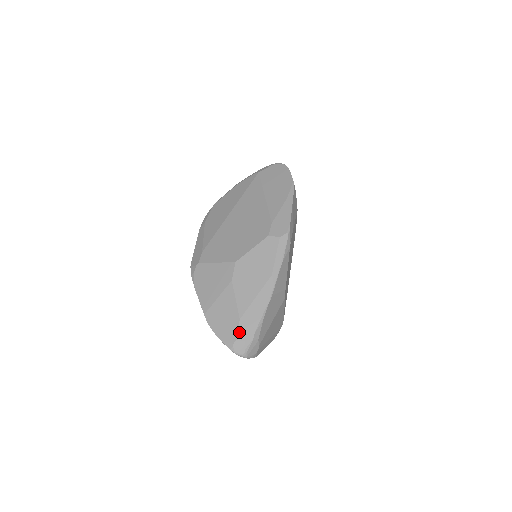
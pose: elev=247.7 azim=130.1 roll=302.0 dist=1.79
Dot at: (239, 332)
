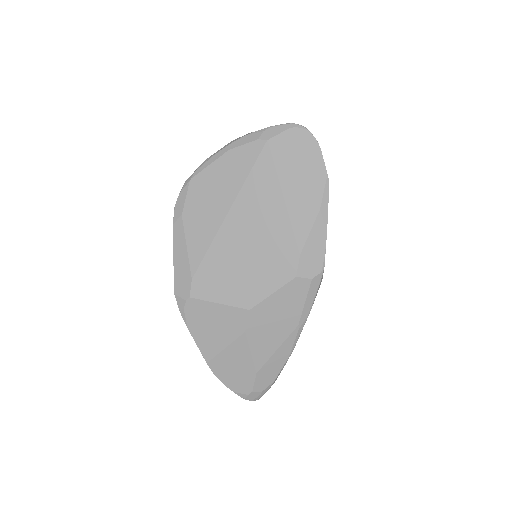
Dot at: (255, 385)
